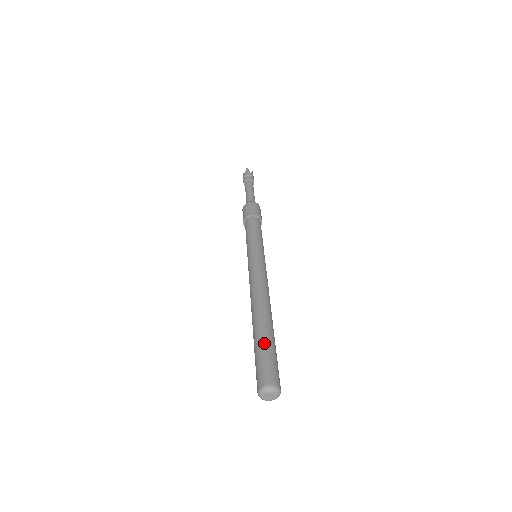
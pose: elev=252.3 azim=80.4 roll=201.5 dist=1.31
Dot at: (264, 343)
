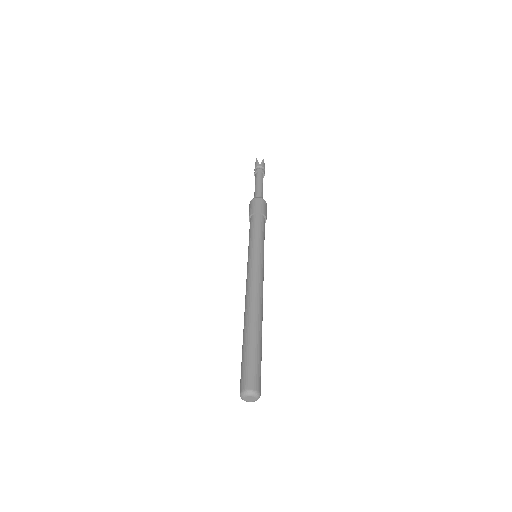
Dot at: (245, 350)
